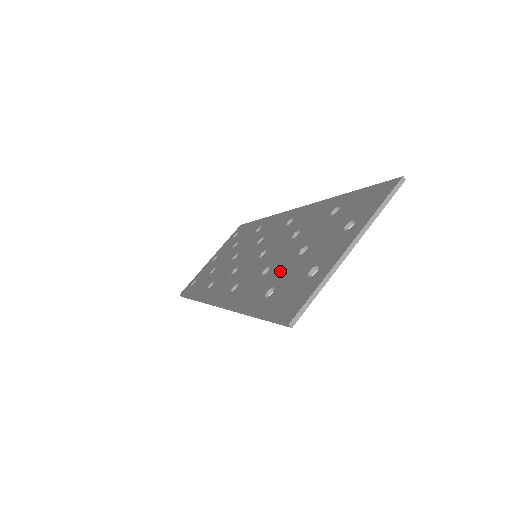
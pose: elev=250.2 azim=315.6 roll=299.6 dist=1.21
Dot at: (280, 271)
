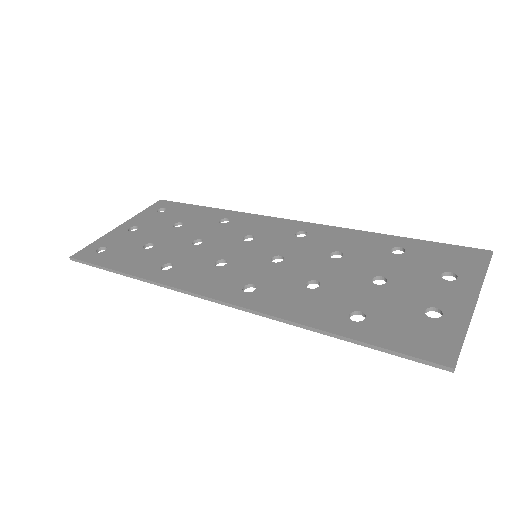
Dot at: (353, 294)
